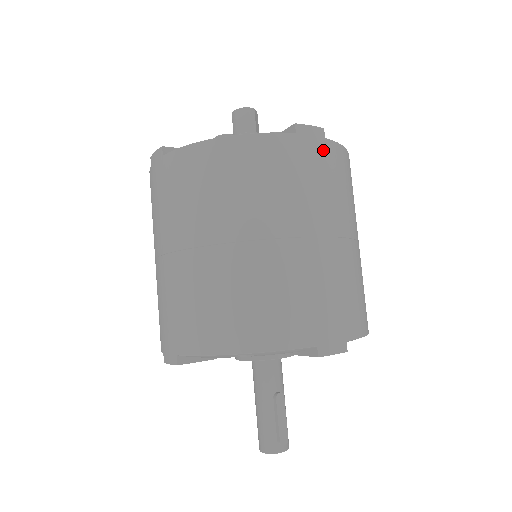
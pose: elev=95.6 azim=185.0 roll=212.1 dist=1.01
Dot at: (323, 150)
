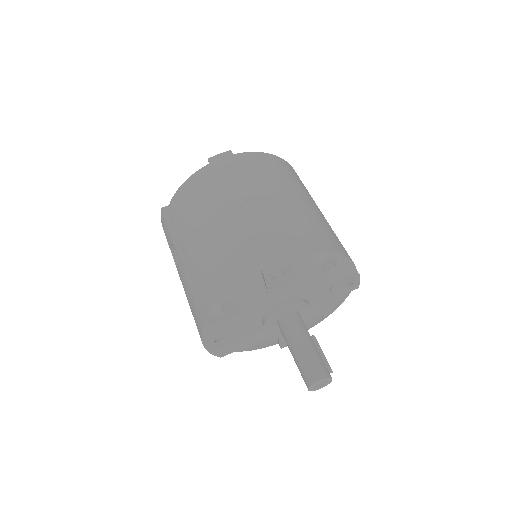
Dot at: occluded
